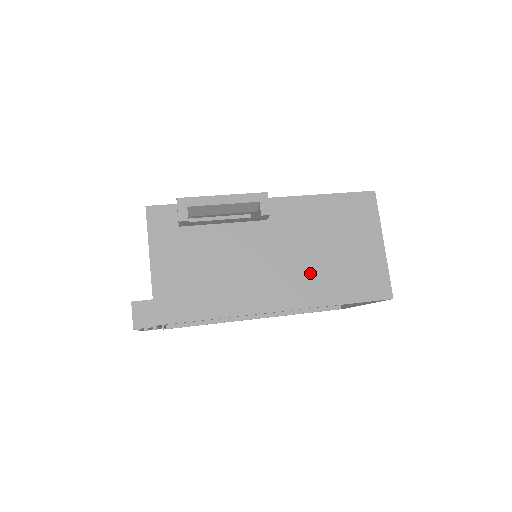
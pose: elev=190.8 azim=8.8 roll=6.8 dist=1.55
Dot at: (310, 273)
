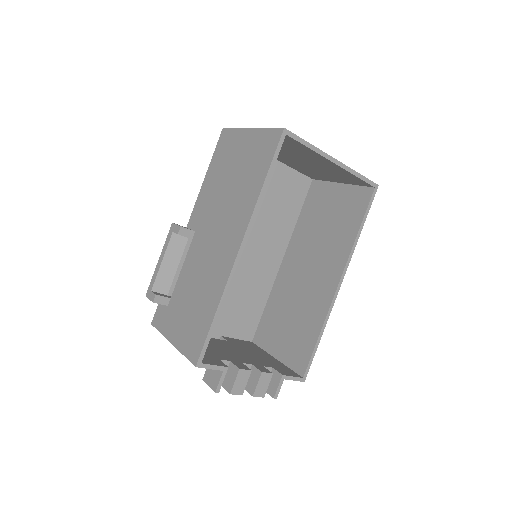
Dot at: (234, 207)
